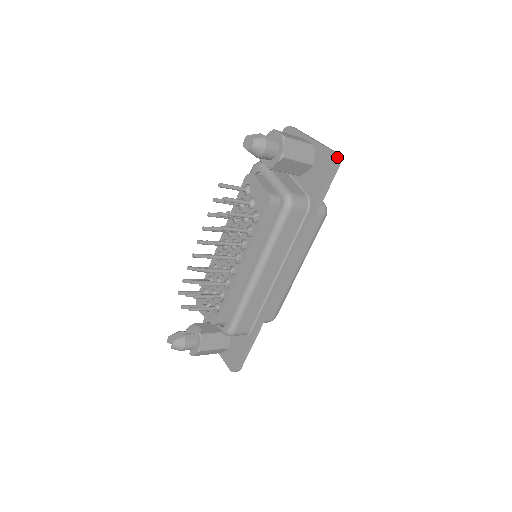
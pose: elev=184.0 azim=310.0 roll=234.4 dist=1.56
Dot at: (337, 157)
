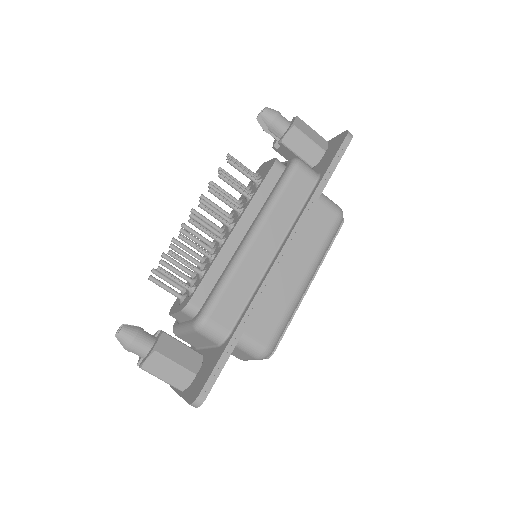
Dot at: (349, 132)
